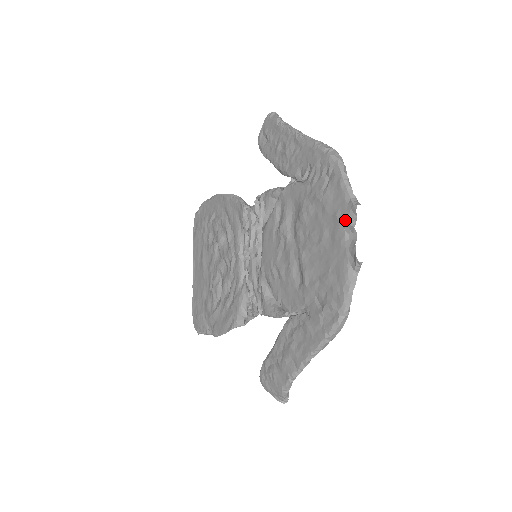
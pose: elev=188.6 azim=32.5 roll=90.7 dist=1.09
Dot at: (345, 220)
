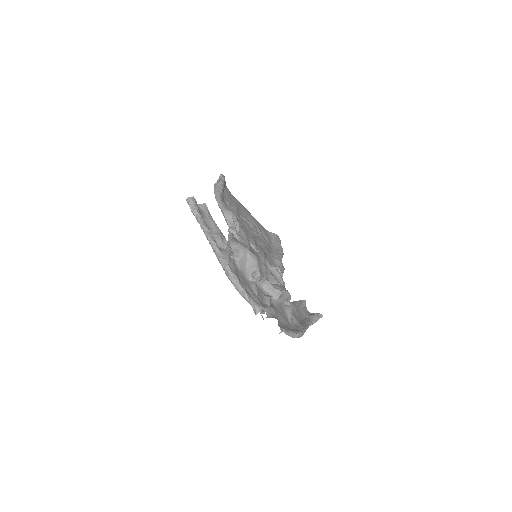
Dot at: occluded
